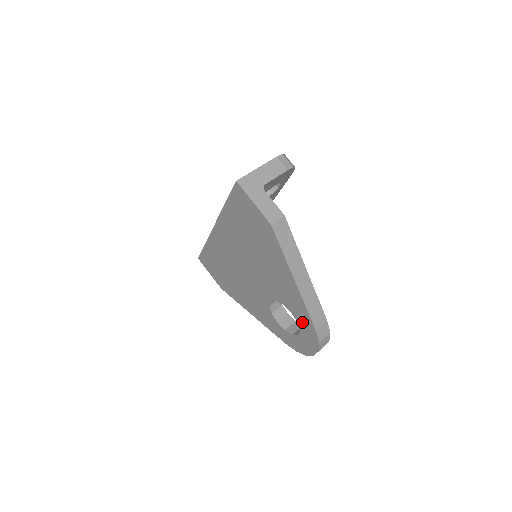
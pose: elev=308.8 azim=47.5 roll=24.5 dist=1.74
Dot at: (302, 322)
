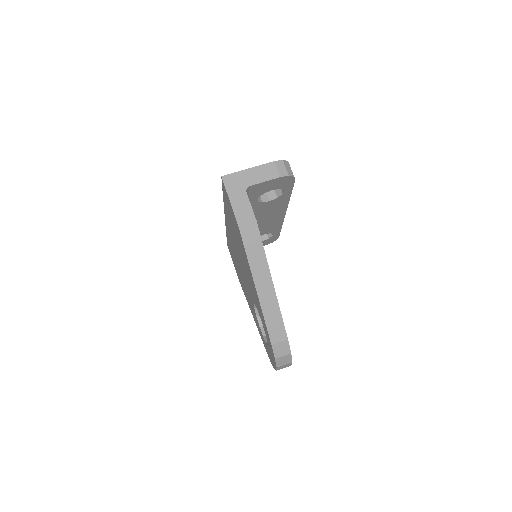
Dot at: (266, 333)
